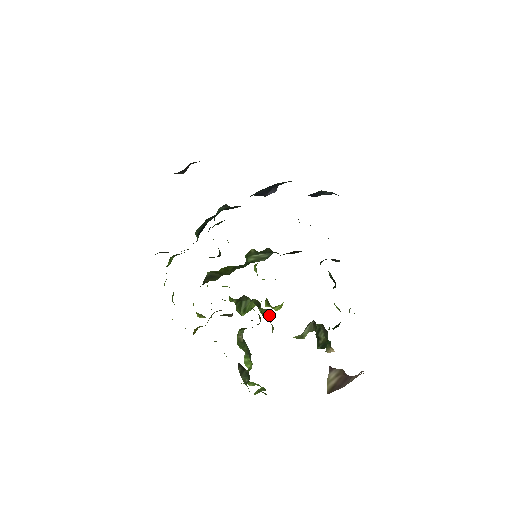
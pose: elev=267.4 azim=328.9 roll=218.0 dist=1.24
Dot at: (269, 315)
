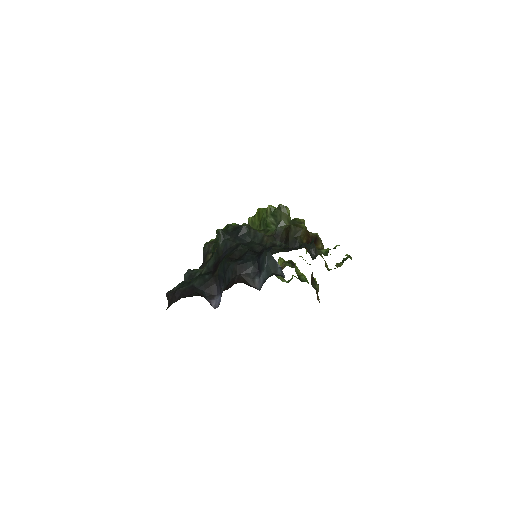
Dot at: occluded
